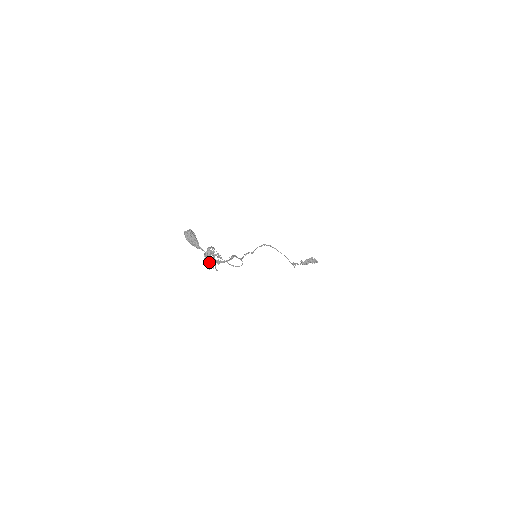
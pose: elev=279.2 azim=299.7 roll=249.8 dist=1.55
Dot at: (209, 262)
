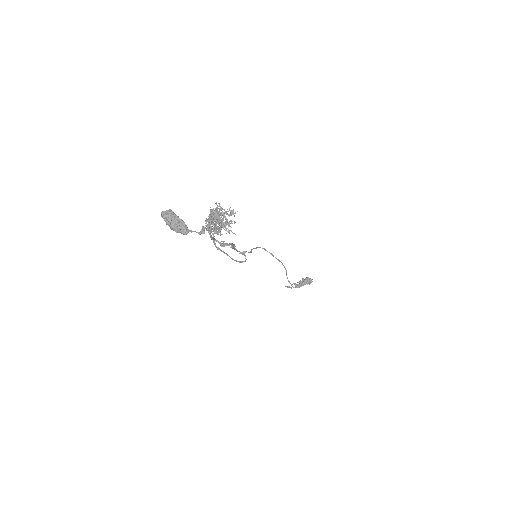
Dot at: (219, 222)
